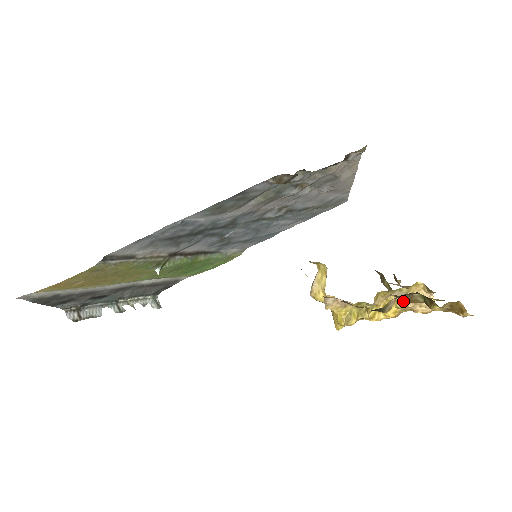
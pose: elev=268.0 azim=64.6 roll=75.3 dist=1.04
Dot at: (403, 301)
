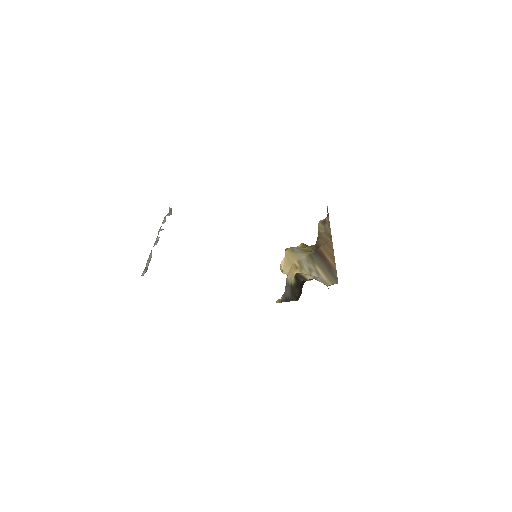
Dot at: occluded
